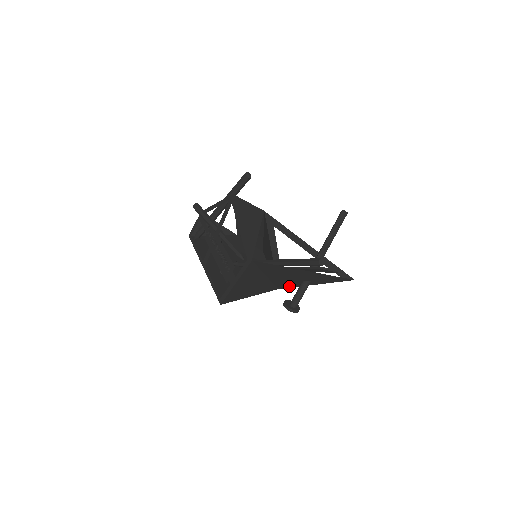
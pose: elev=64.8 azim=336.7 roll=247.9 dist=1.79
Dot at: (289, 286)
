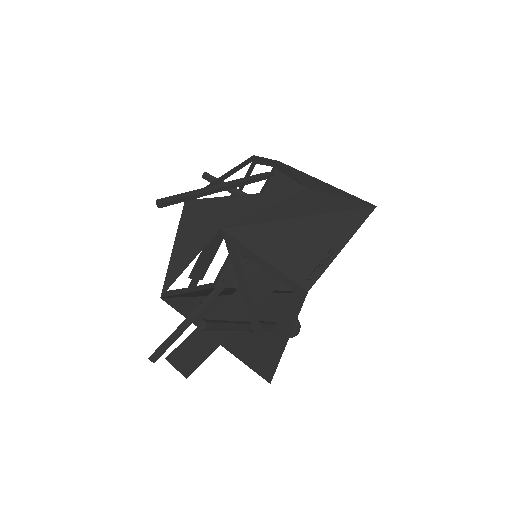
Dot at: (294, 305)
